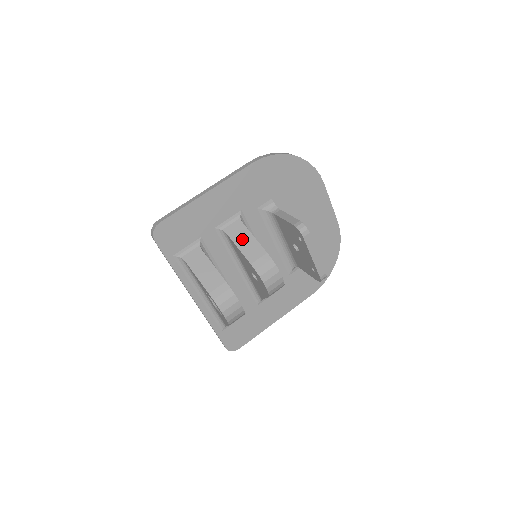
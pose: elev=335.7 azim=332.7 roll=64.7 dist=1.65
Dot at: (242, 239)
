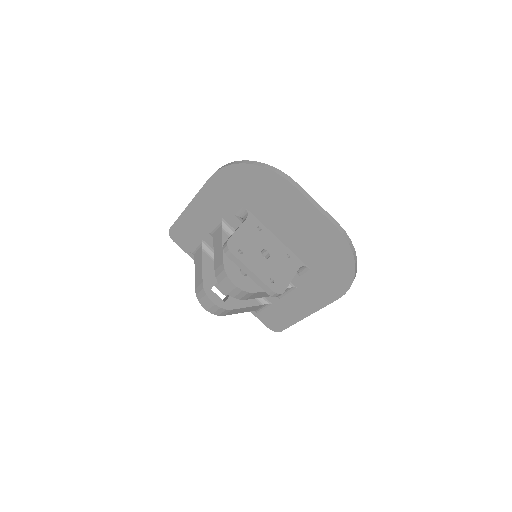
Dot at: (217, 246)
